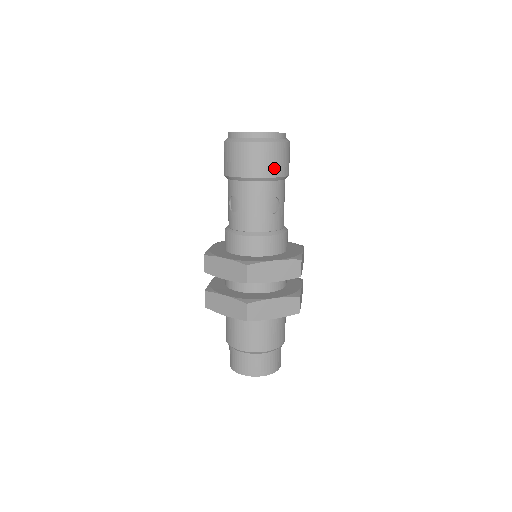
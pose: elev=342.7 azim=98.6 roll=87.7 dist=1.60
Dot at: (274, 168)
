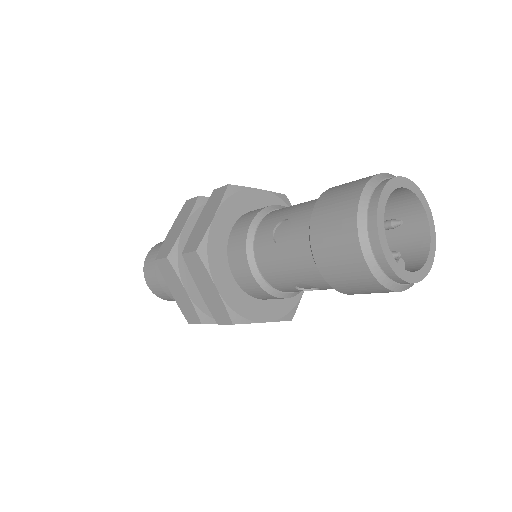
Dot at: occluded
